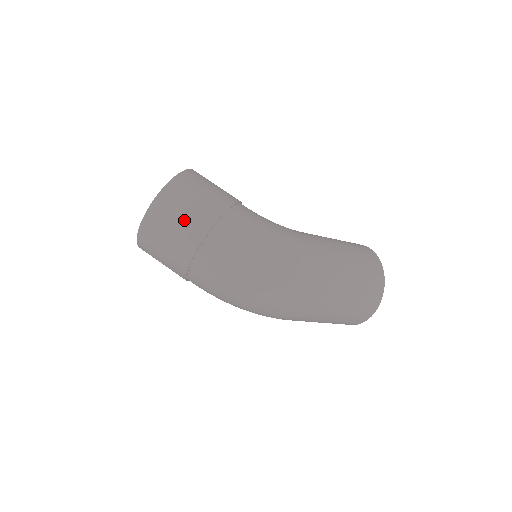
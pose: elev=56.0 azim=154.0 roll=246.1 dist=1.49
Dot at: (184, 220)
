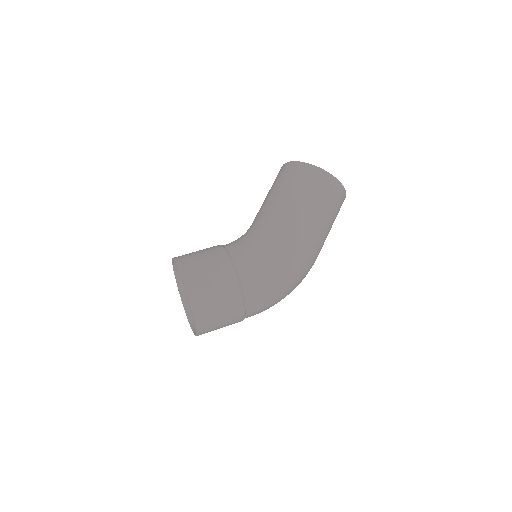
Dot at: (225, 321)
